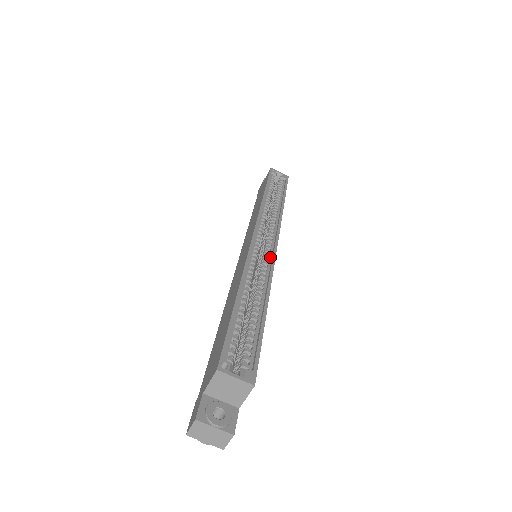
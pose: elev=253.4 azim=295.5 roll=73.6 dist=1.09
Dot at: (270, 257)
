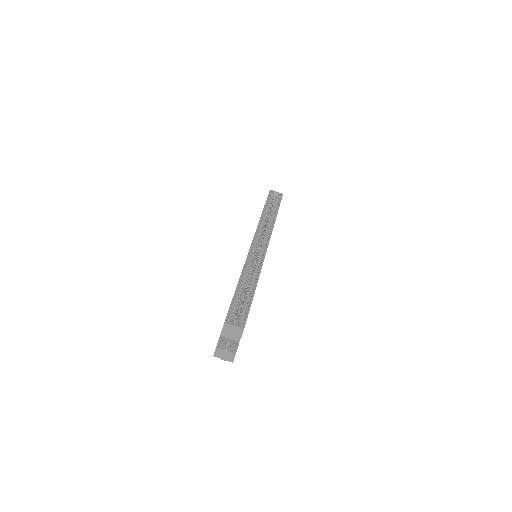
Dot at: (262, 257)
